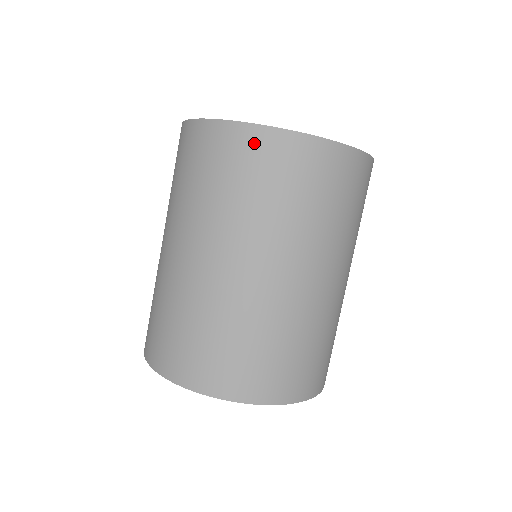
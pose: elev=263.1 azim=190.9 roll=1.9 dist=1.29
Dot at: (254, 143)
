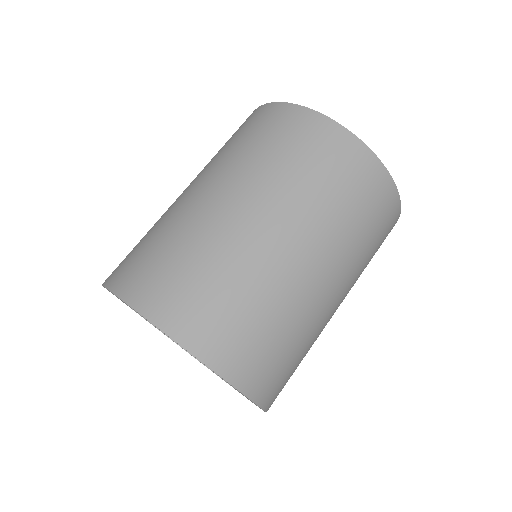
Dot at: occluded
